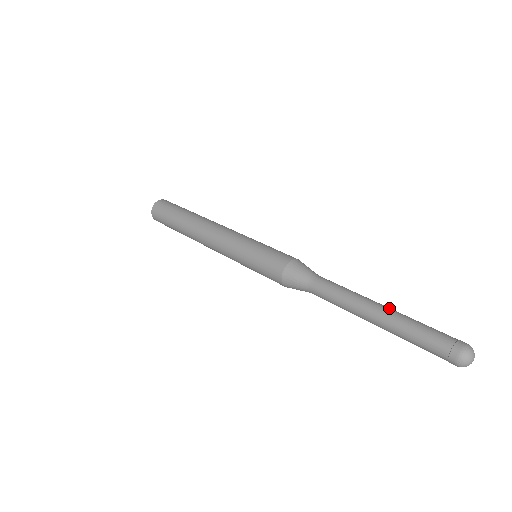
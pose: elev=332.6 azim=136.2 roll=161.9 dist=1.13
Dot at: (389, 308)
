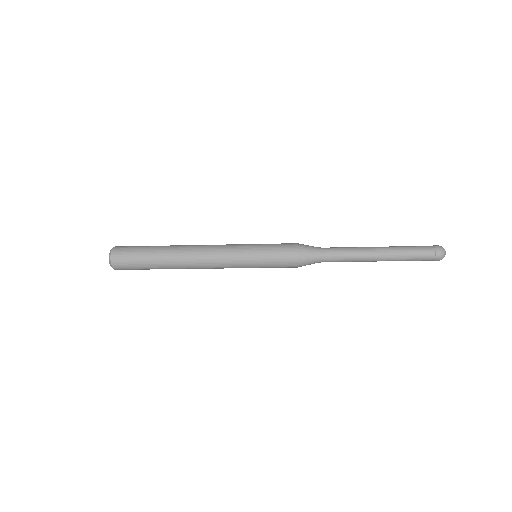
Dot at: occluded
